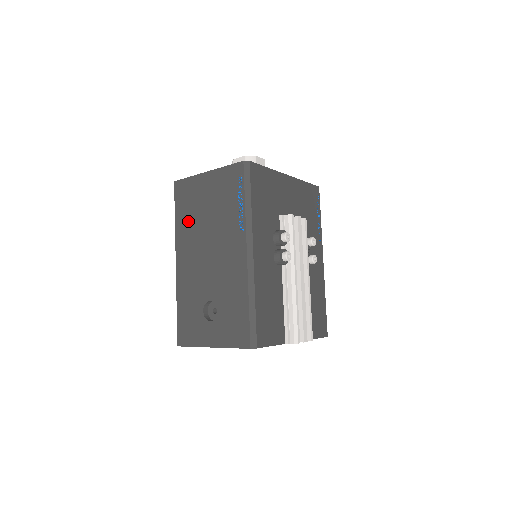
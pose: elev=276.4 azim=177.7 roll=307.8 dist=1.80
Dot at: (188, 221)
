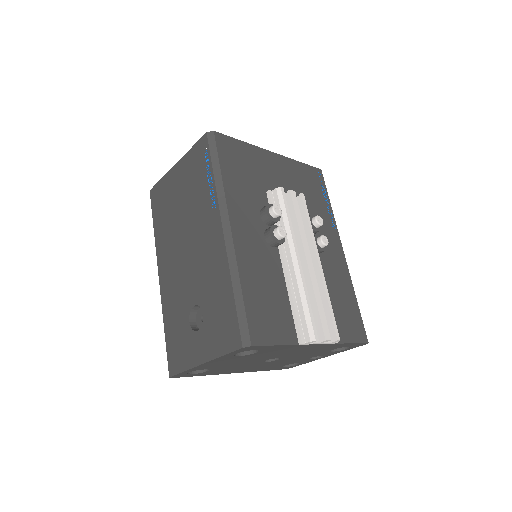
Dot at: (165, 225)
